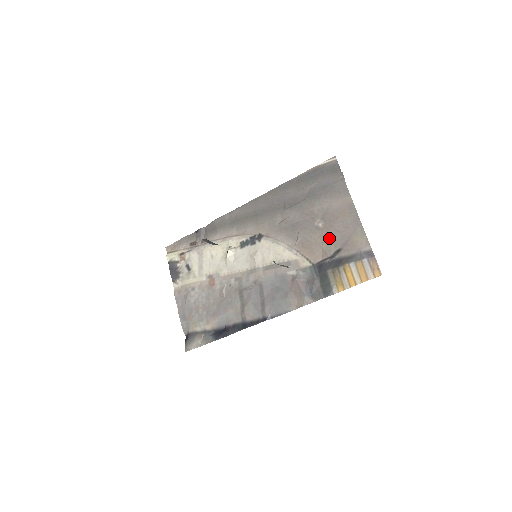
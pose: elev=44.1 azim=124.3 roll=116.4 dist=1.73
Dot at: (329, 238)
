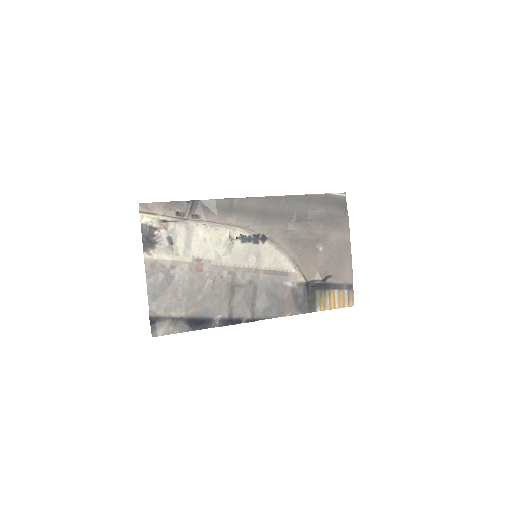
Dot at: (325, 263)
